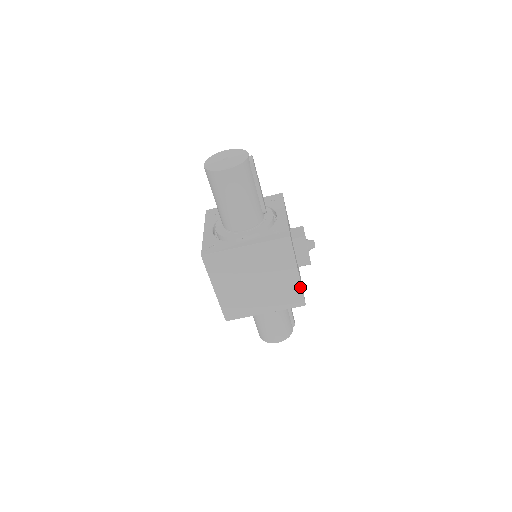
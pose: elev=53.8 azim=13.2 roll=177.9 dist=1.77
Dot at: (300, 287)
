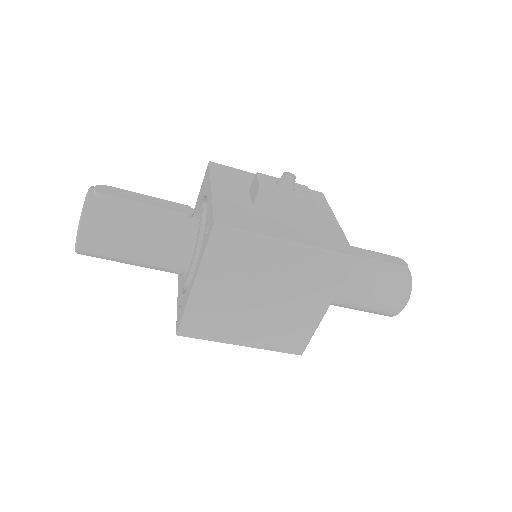
Dot at: (316, 251)
